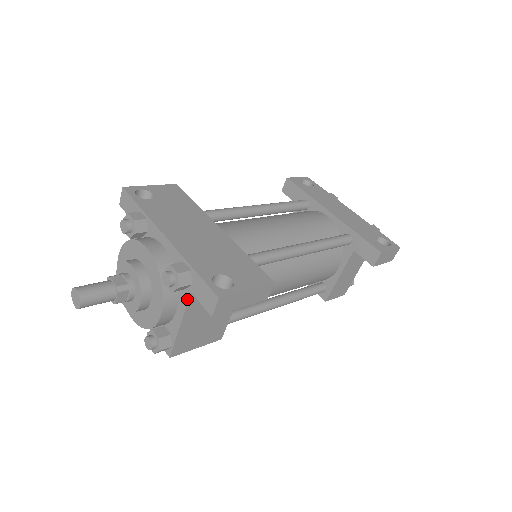
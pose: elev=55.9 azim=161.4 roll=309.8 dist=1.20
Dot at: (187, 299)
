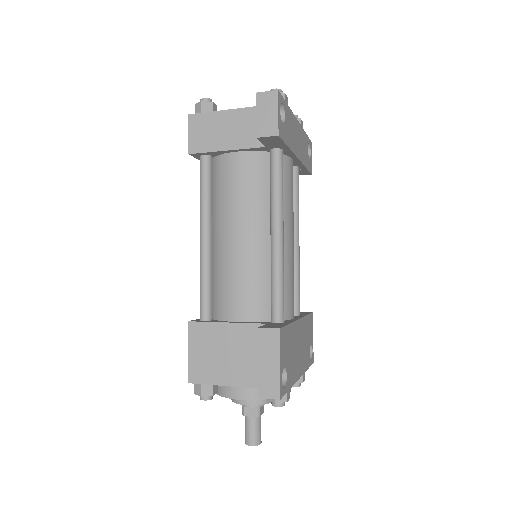
Dot at: occluded
